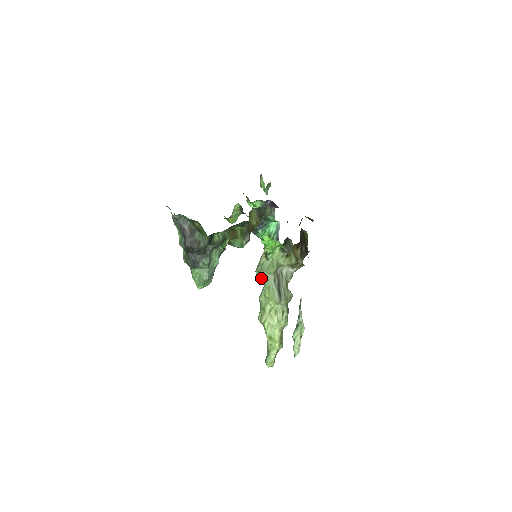
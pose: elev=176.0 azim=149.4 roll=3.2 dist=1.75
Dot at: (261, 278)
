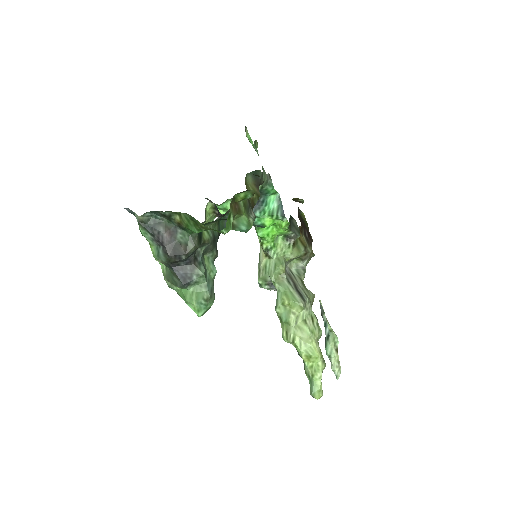
Dot at: (268, 287)
